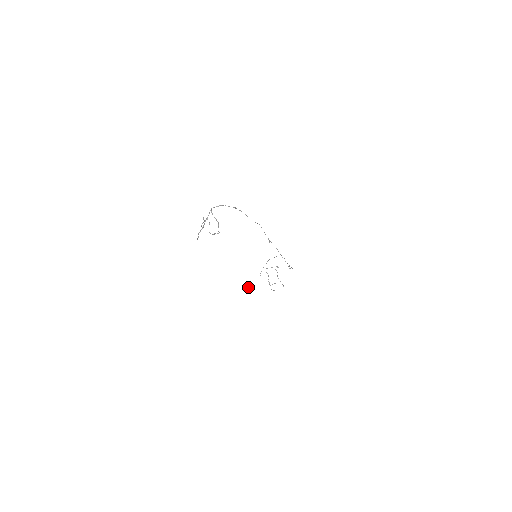
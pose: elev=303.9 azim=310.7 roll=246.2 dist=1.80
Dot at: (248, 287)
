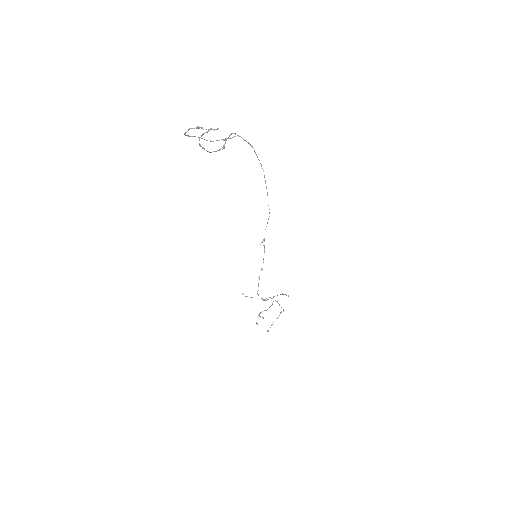
Dot at: (247, 296)
